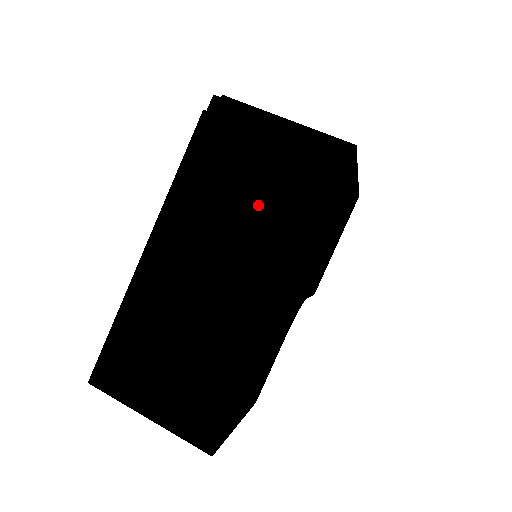
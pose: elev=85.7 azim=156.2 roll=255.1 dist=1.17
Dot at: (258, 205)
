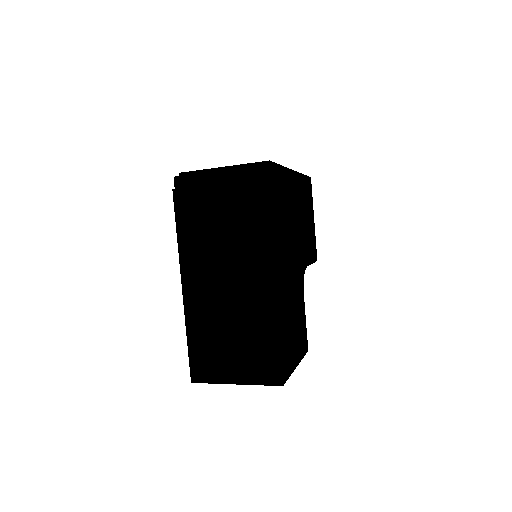
Dot at: (231, 226)
